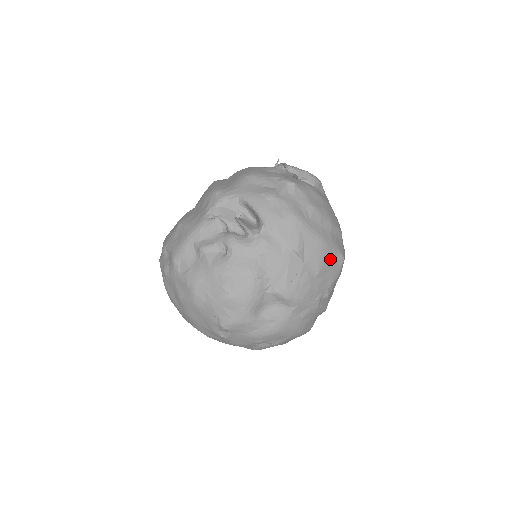
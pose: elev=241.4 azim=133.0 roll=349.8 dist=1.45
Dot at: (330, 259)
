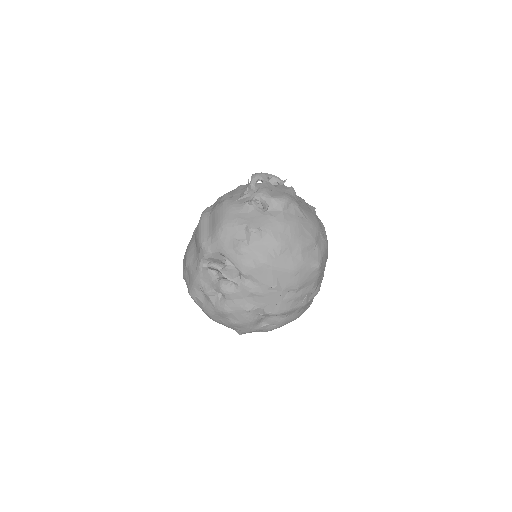
Dot at: (305, 275)
